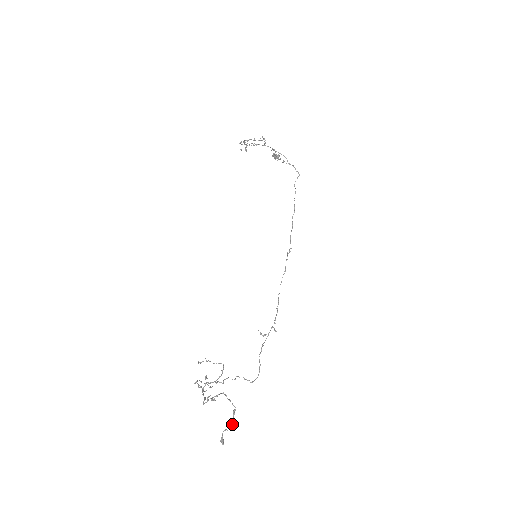
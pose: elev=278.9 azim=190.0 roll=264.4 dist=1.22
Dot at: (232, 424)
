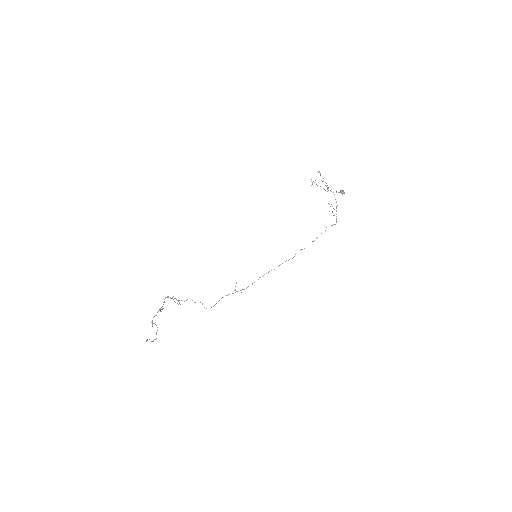
Dot at: (152, 341)
